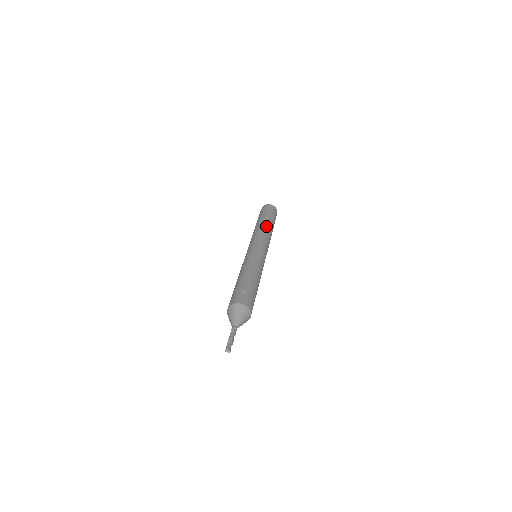
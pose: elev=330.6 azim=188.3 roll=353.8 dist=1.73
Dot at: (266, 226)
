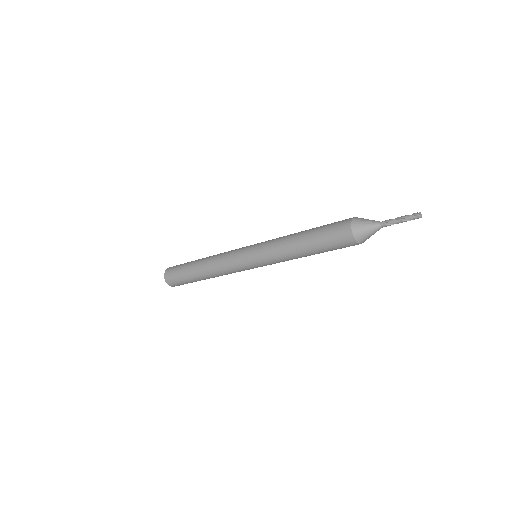
Dot at: occluded
